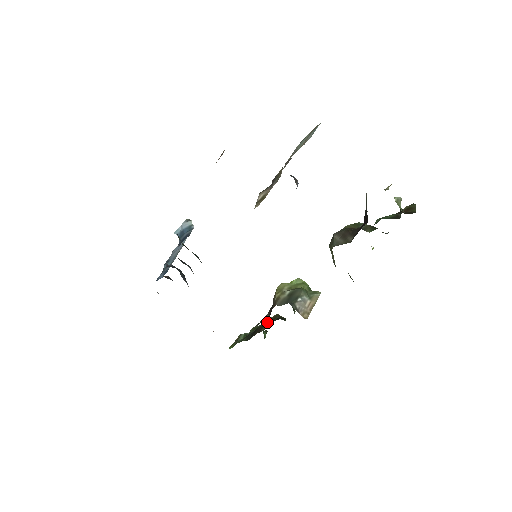
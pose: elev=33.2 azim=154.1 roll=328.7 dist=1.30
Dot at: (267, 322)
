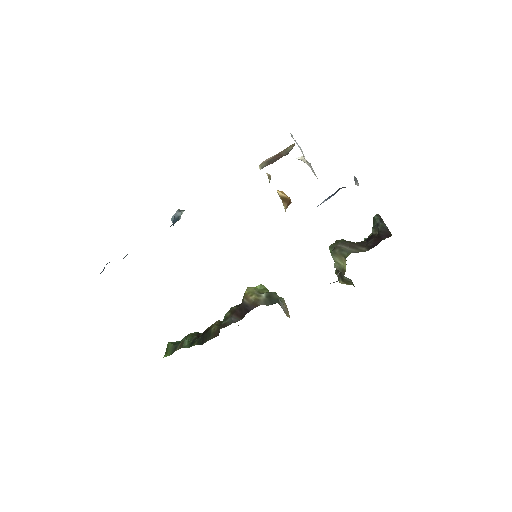
Dot at: (218, 326)
